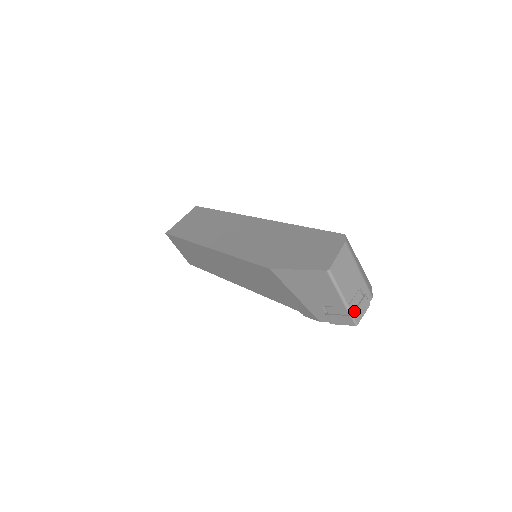
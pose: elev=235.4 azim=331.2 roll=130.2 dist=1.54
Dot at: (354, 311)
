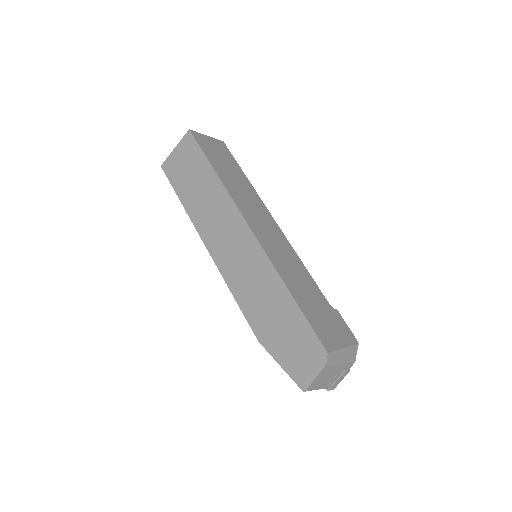
Dot at: (331, 387)
